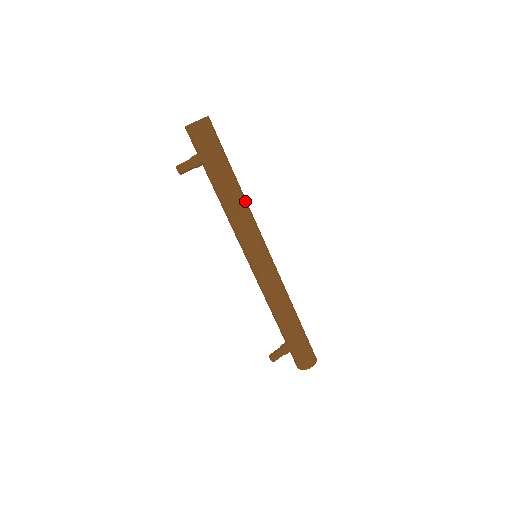
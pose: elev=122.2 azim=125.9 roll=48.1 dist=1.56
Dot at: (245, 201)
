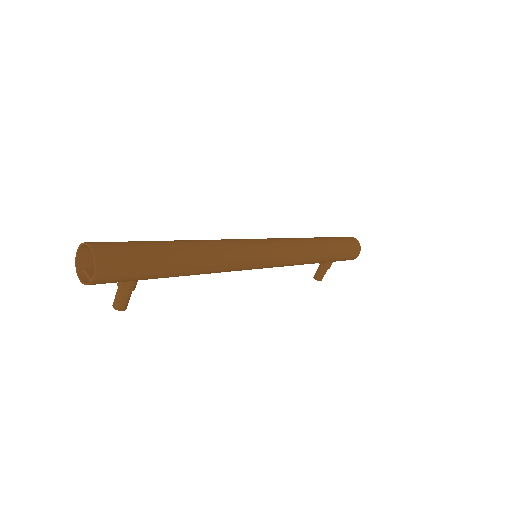
Dot at: (212, 254)
